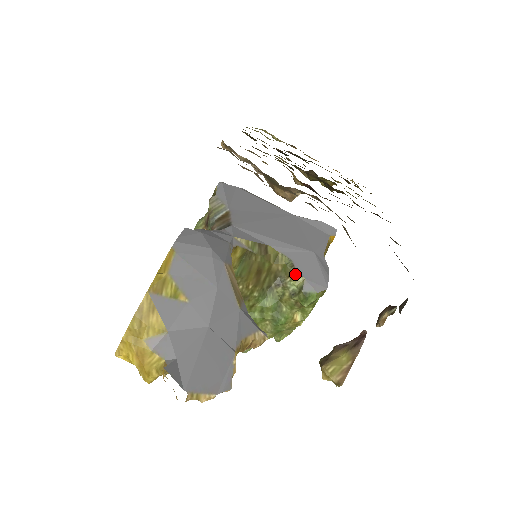
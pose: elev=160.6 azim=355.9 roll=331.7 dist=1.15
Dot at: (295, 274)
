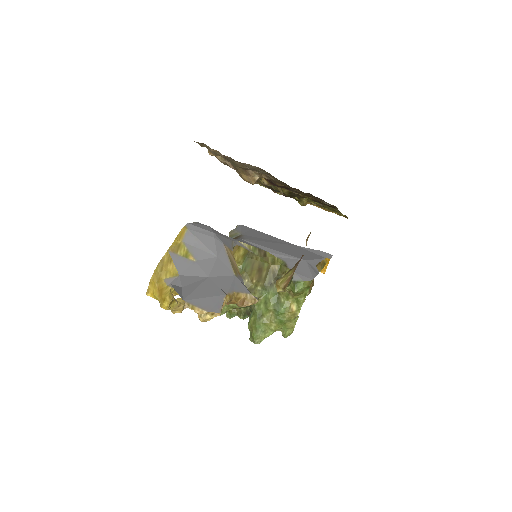
Dot at: (287, 270)
